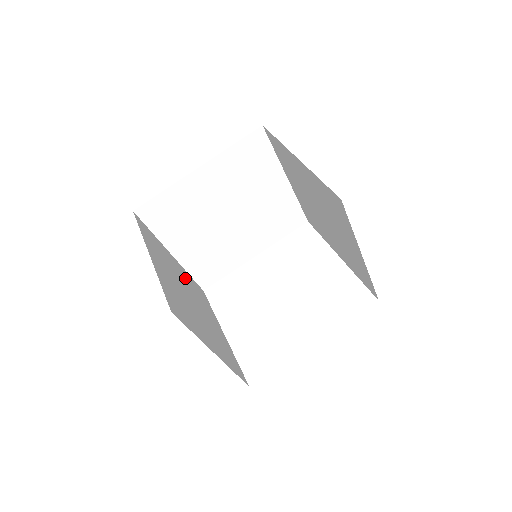
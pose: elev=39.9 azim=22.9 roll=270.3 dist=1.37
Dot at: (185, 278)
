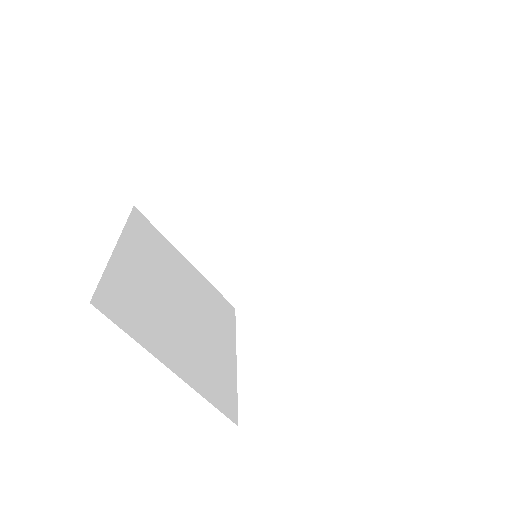
Dot at: (195, 286)
